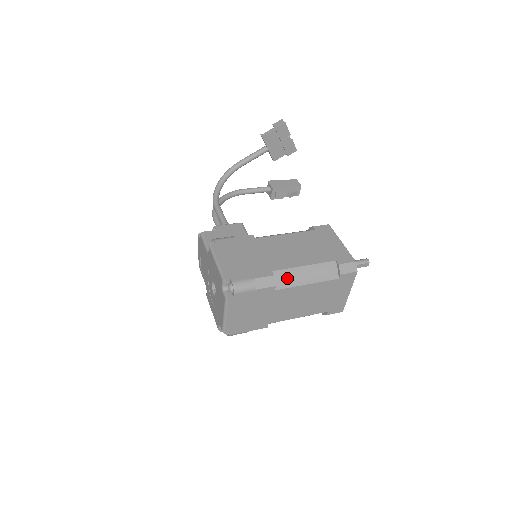
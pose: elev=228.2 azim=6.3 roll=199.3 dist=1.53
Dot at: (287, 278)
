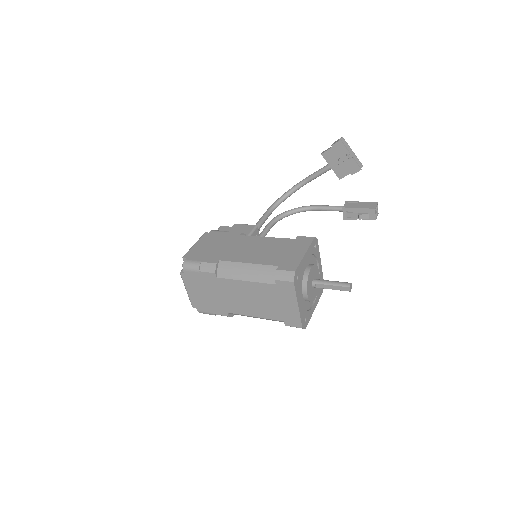
Dot at: (229, 270)
